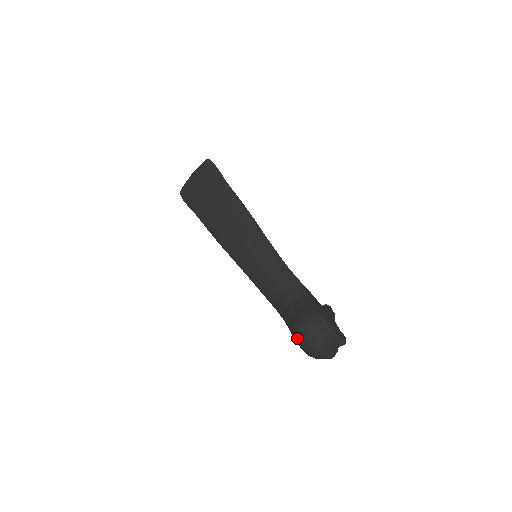
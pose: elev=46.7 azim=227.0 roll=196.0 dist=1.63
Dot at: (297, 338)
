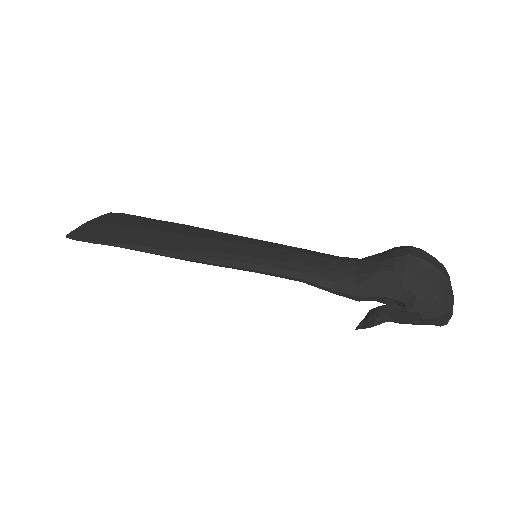
Dot at: (413, 266)
